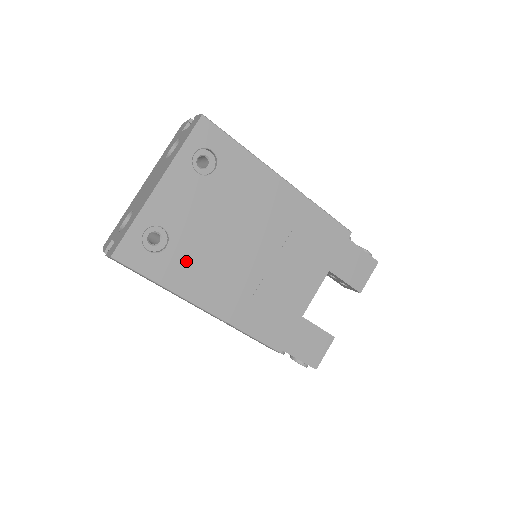
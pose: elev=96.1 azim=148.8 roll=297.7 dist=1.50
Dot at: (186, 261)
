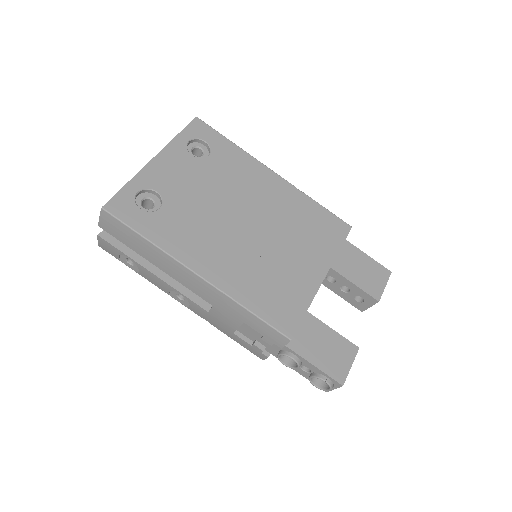
Dot at: (179, 224)
